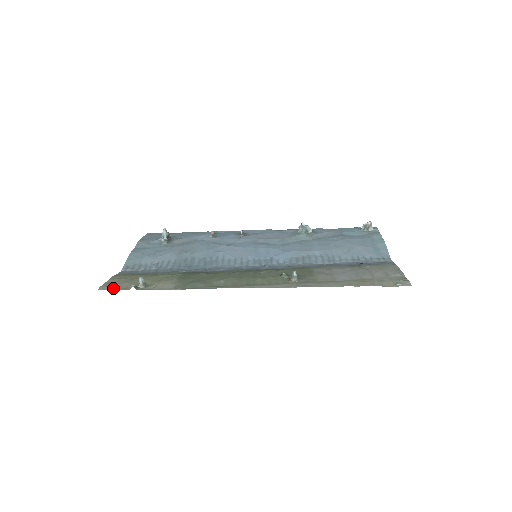
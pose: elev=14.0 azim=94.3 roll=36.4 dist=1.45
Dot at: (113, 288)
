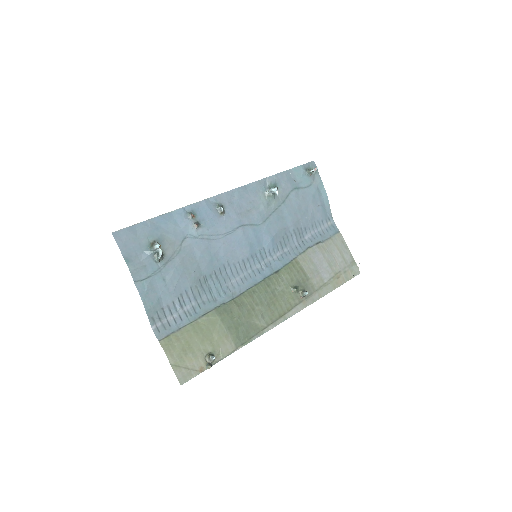
Dot at: (190, 375)
